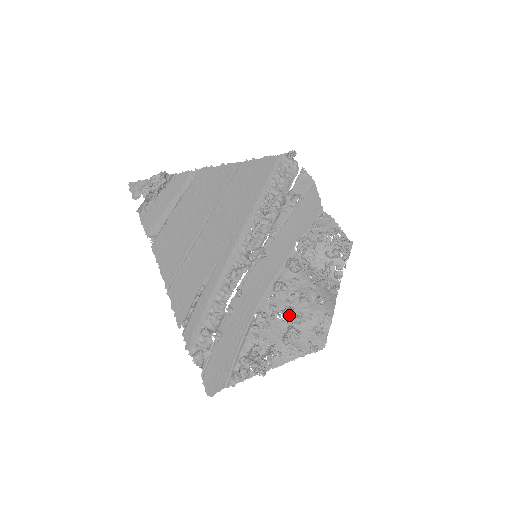
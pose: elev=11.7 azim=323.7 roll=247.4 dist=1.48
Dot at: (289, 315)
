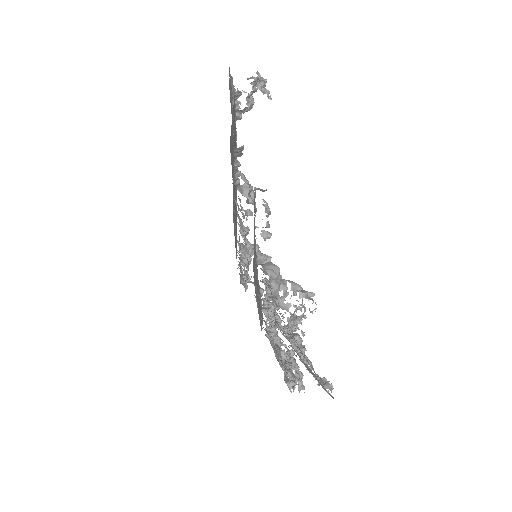
Dot at: occluded
